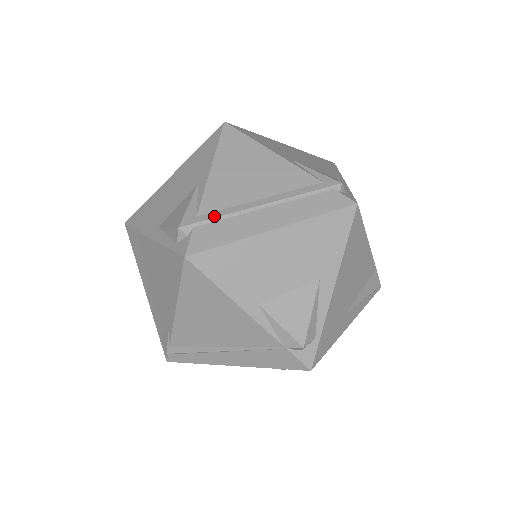
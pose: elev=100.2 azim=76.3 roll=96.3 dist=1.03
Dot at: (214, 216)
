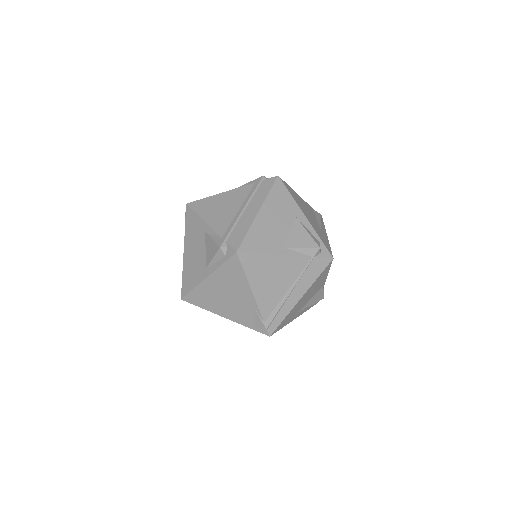
Dot at: (229, 231)
